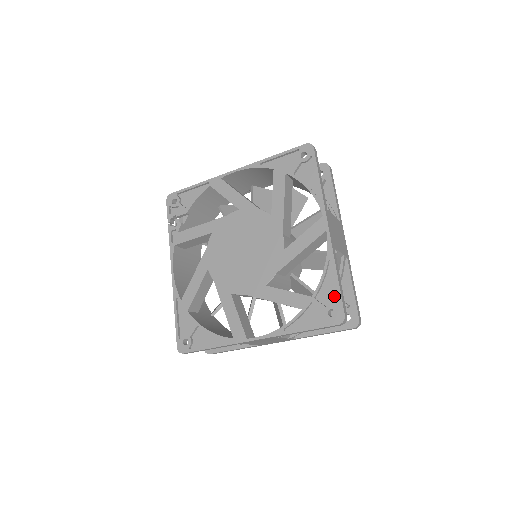
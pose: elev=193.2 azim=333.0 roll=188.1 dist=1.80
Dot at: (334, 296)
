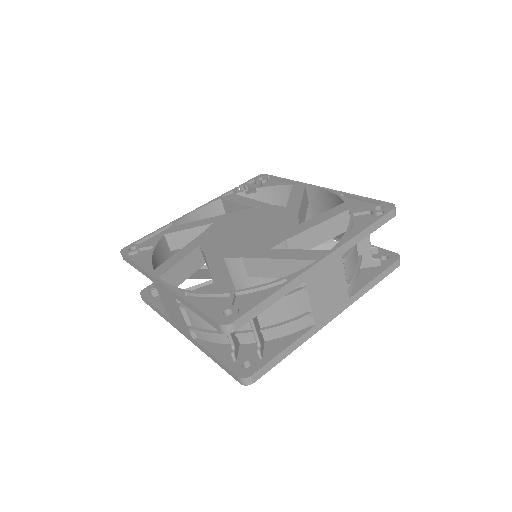
Dot at: occluded
